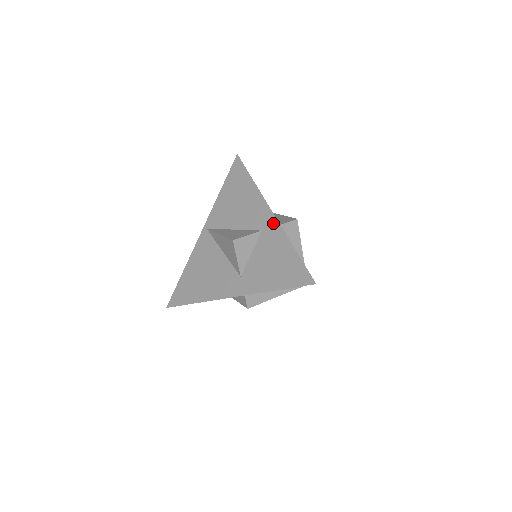
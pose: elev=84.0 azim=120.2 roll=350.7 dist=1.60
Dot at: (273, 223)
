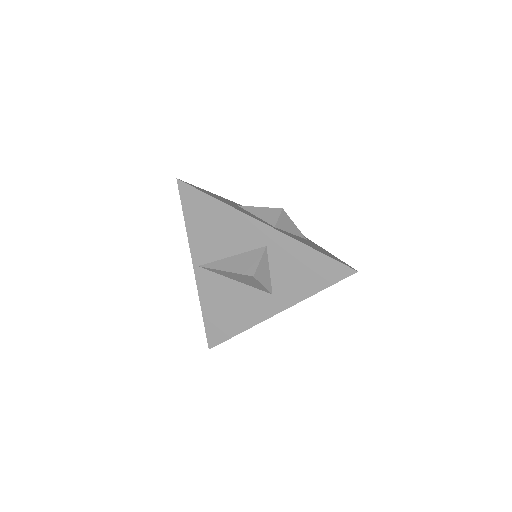
Dot at: (275, 235)
